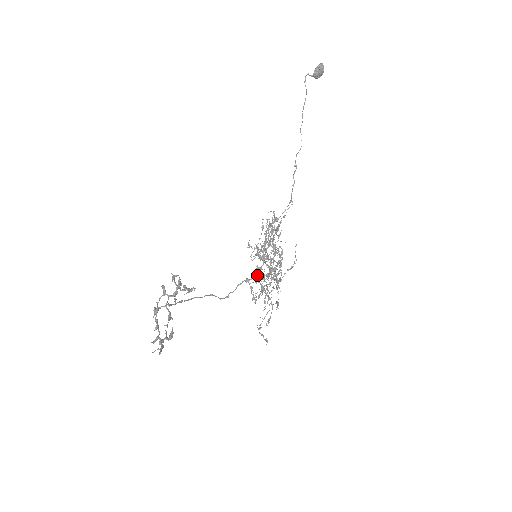
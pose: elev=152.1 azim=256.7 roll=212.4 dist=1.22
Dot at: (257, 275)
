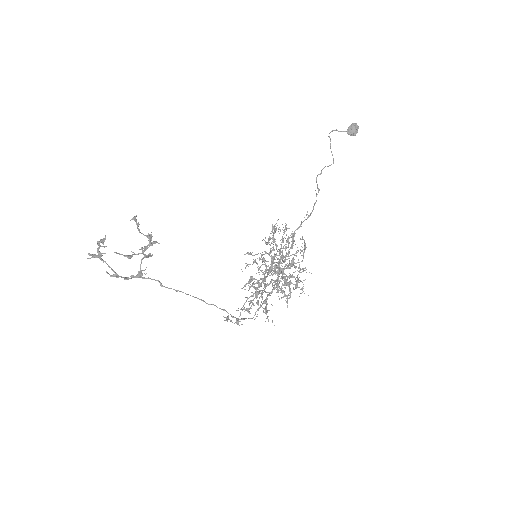
Dot at: (265, 285)
